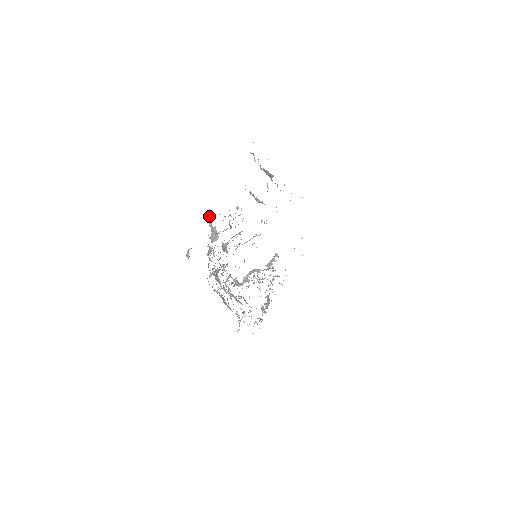
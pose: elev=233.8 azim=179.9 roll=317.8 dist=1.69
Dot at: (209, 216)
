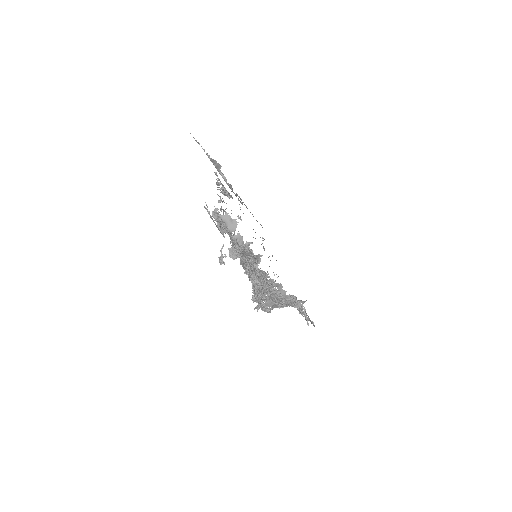
Dot at: (209, 212)
